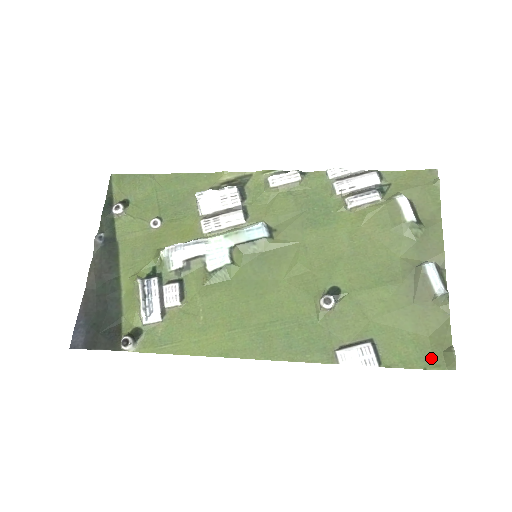
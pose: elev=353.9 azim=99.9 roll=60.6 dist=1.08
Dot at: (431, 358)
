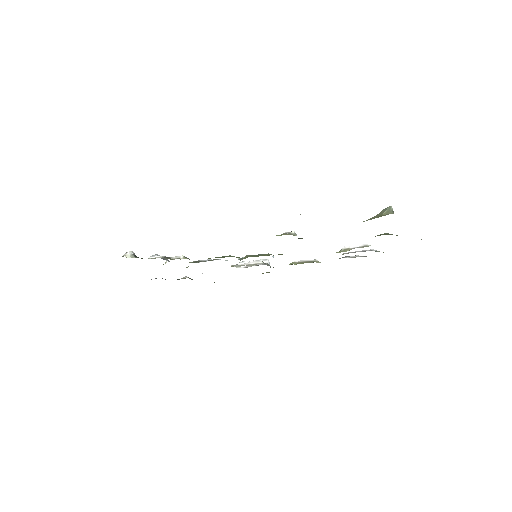
Dot at: occluded
